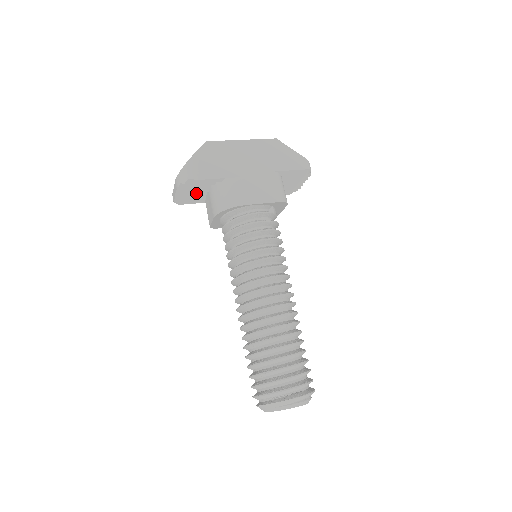
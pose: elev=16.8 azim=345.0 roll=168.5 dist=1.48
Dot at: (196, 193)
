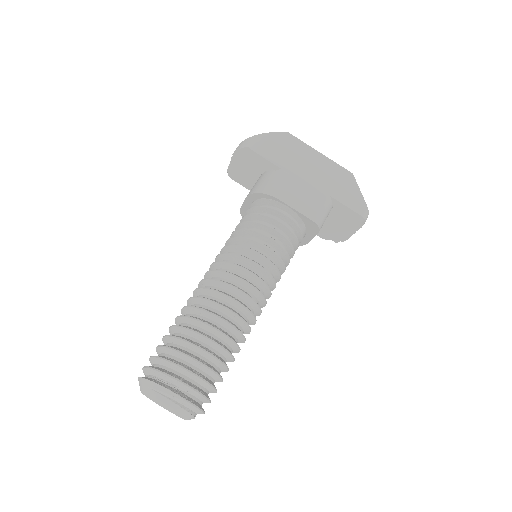
Dot at: (249, 173)
